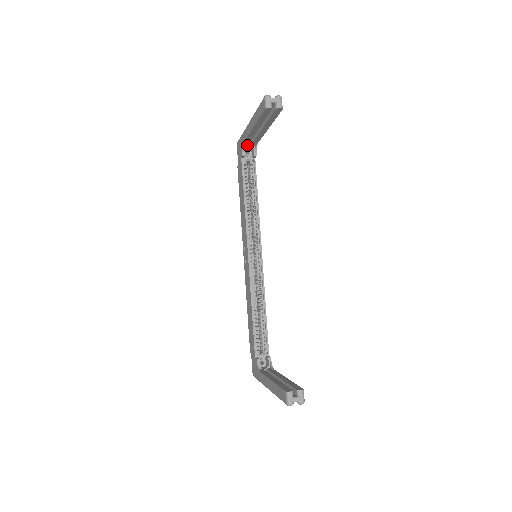
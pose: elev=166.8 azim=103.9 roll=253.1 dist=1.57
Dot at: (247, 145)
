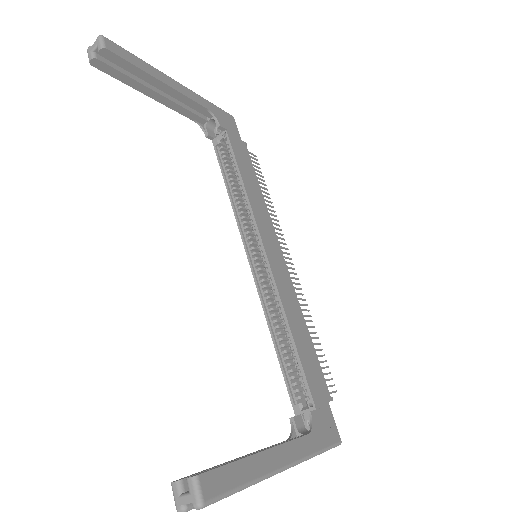
Dot at: (207, 121)
